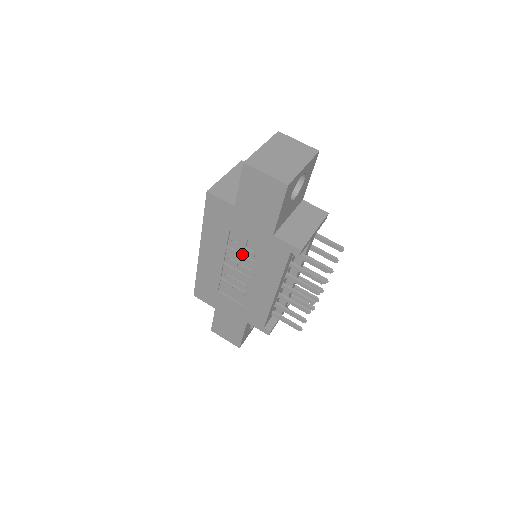
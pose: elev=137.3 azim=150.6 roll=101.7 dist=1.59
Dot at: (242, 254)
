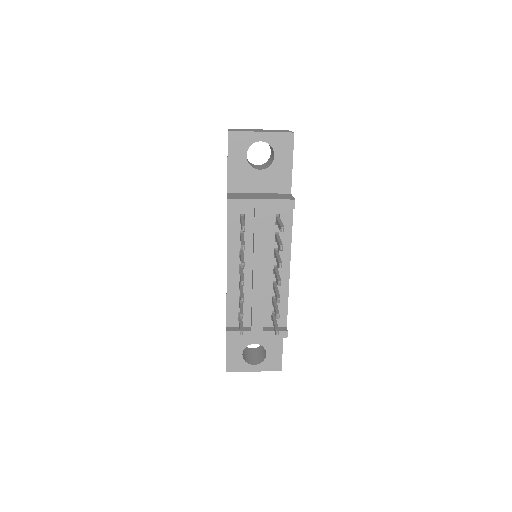
Dot at: occluded
